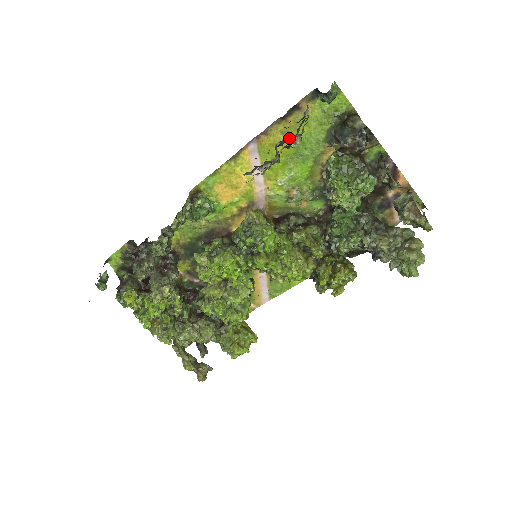
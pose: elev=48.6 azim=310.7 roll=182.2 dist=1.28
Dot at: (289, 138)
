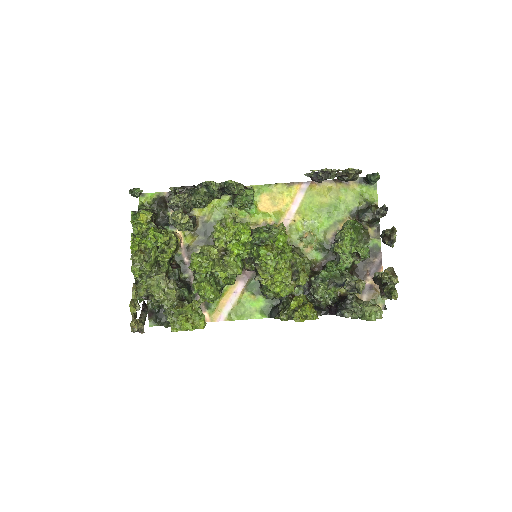
Dot at: occluded
